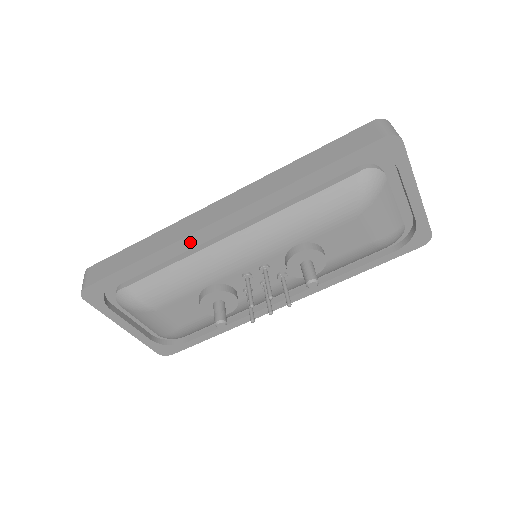
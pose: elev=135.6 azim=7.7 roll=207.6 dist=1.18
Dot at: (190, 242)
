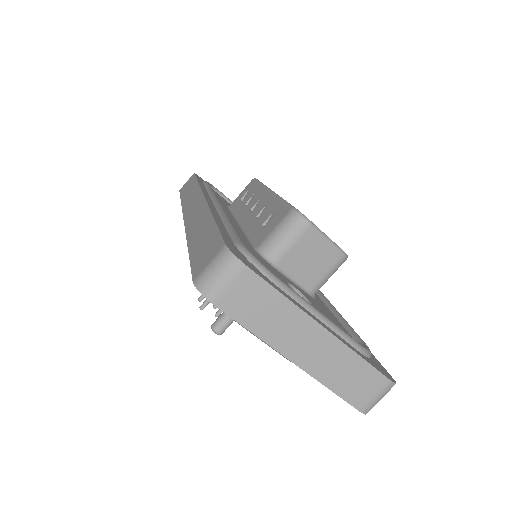
Dot at: occluded
